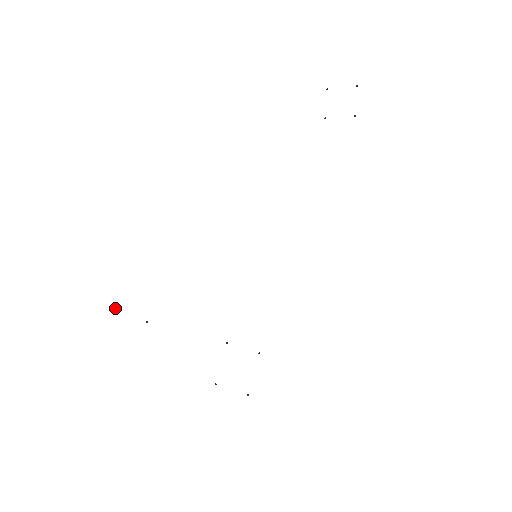
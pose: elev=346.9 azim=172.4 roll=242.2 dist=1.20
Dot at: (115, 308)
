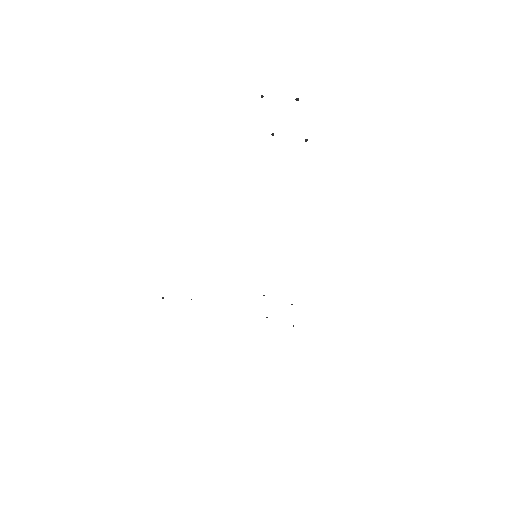
Dot at: (163, 298)
